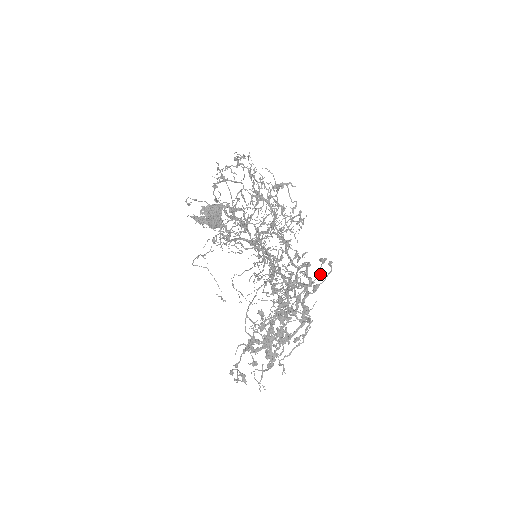
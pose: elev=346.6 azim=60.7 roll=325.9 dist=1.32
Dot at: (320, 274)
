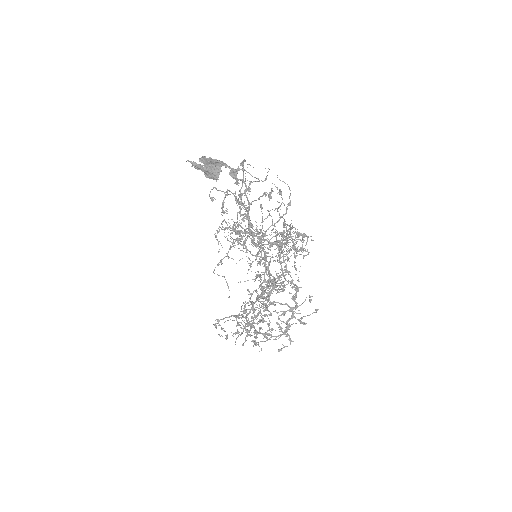
Dot at: occluded
